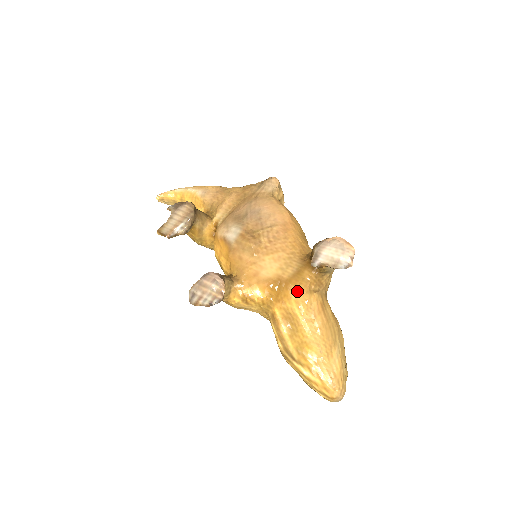
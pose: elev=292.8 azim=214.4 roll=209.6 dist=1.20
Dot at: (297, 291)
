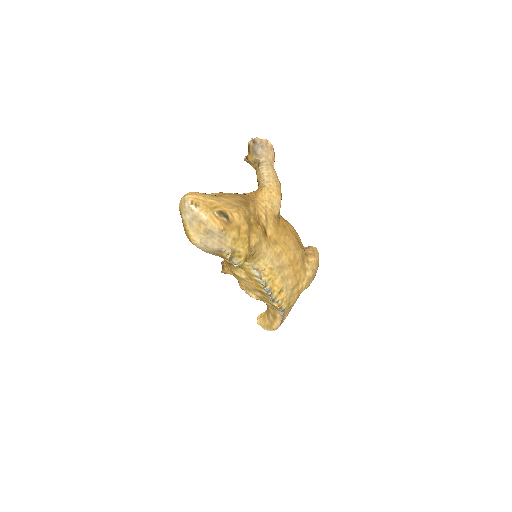
Dot at: occluded
